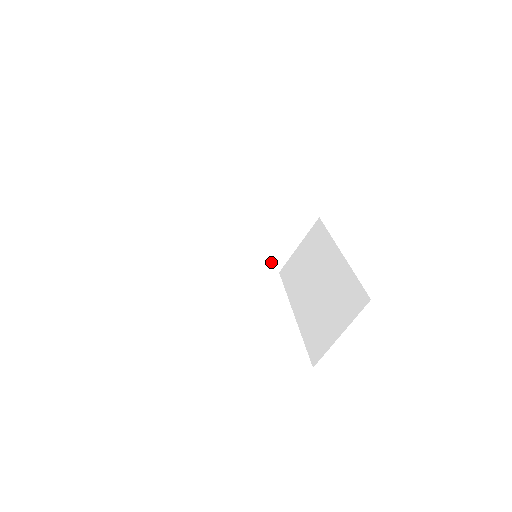
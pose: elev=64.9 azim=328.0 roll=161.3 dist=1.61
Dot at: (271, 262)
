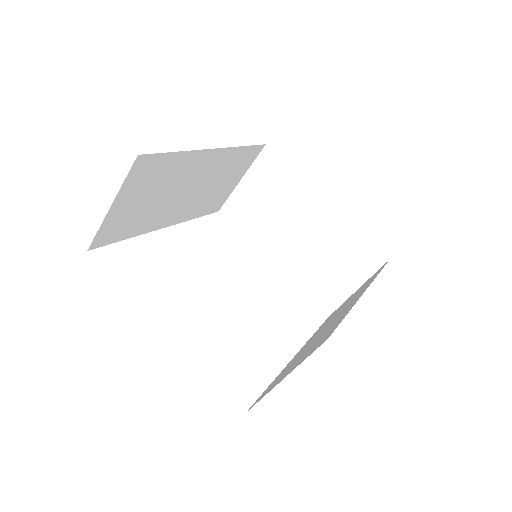
Dot at: (320, 299)
